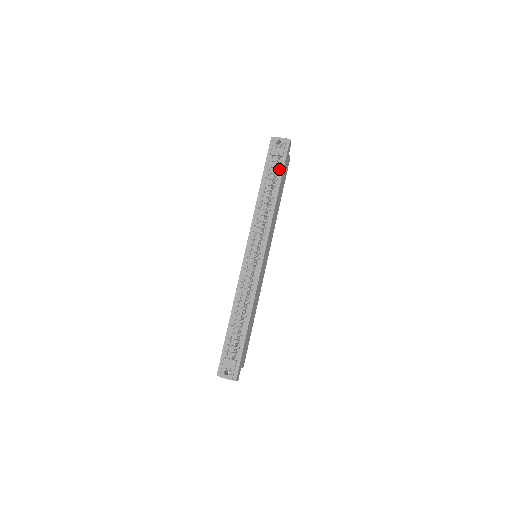
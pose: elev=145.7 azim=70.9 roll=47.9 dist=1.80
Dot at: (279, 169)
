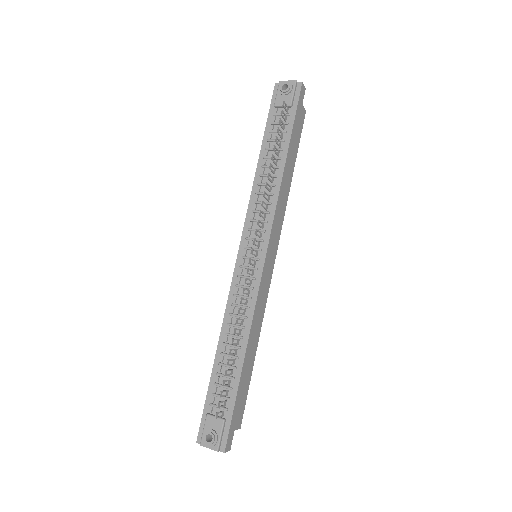
Dot at: (287, 125)
